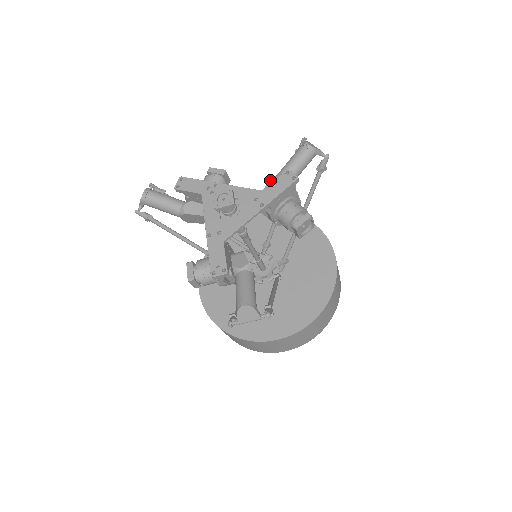
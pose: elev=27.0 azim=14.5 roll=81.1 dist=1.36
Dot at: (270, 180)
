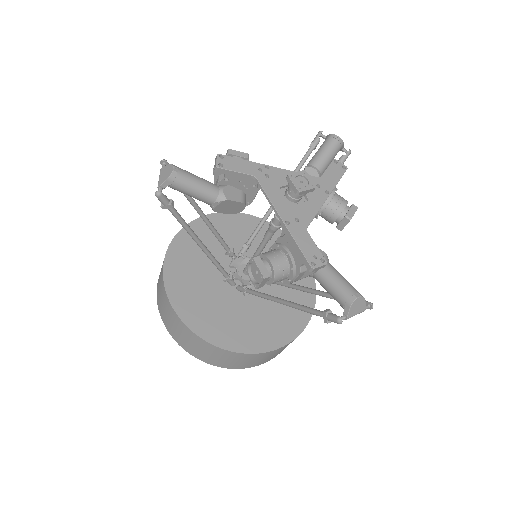
Dot at: (307, 169)
